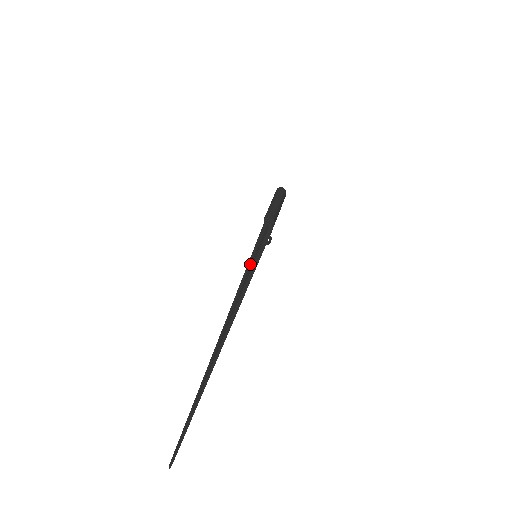
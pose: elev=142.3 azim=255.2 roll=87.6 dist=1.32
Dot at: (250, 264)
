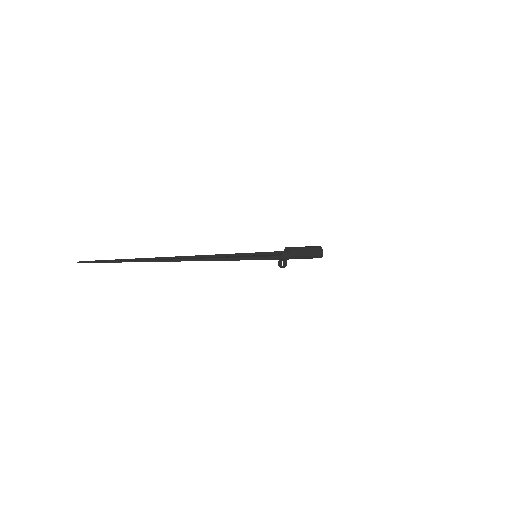
Dot at: (246, 256)
